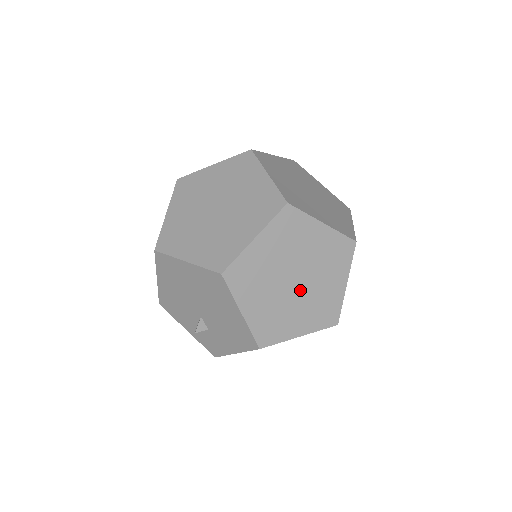
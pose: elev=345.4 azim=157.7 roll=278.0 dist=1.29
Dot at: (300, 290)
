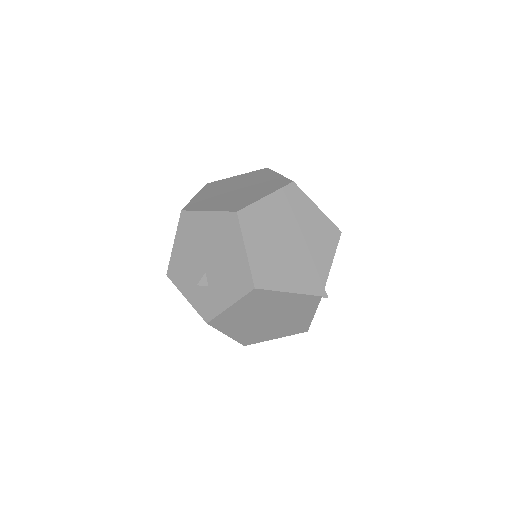
Dot at: (294, 252)
